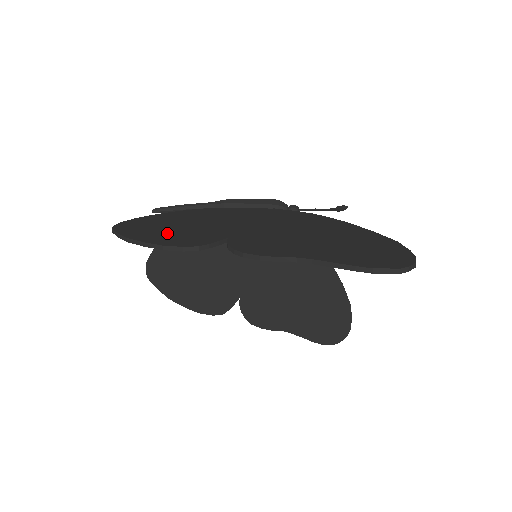
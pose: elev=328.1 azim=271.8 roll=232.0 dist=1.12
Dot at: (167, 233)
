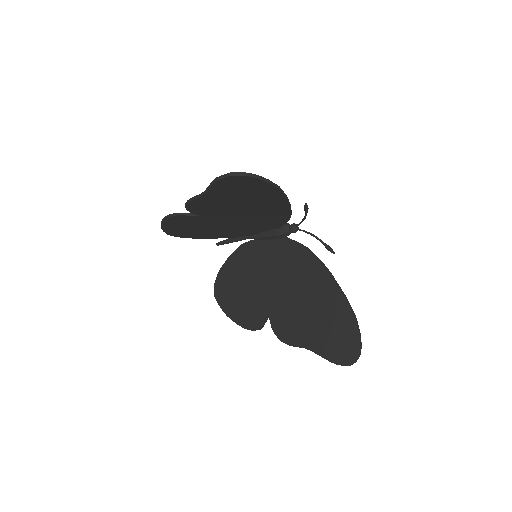
Dot at: occluded
